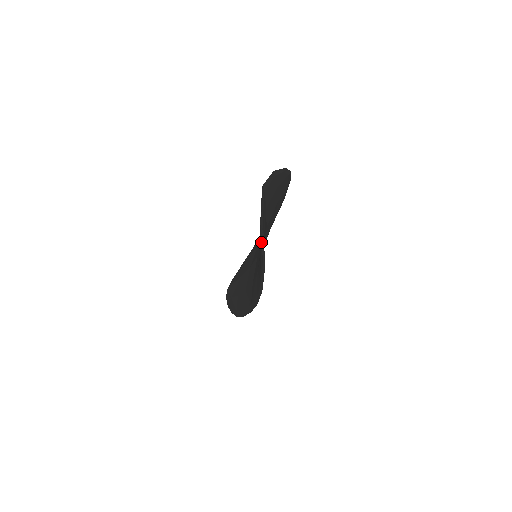
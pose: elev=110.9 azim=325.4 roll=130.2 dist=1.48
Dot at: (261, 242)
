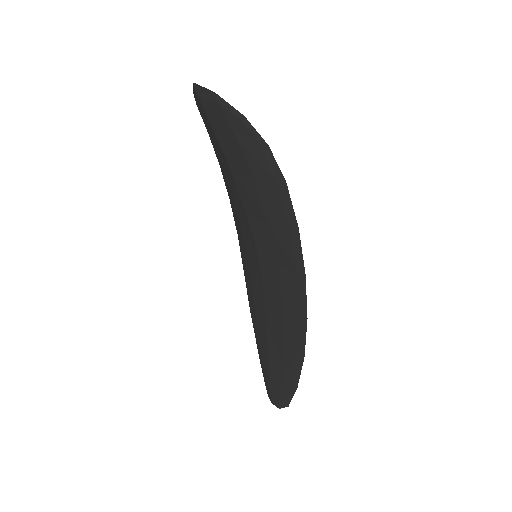
Dot at: (237, 126)
